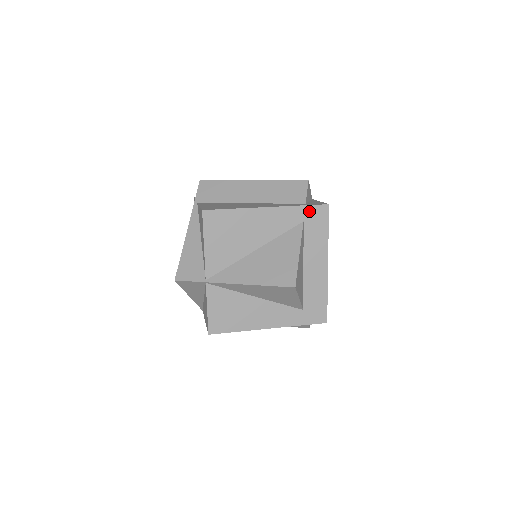
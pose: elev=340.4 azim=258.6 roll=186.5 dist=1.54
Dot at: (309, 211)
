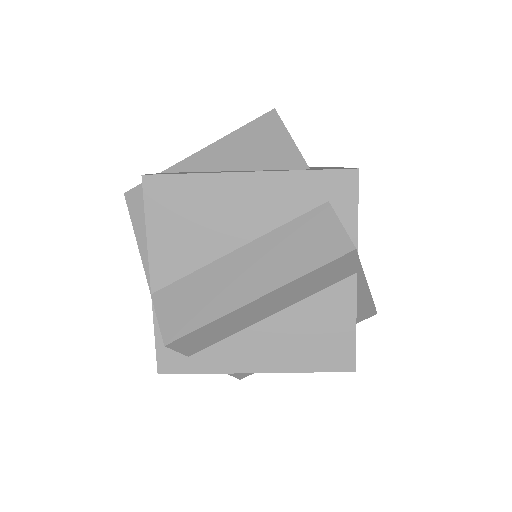
Dot at: occluded
